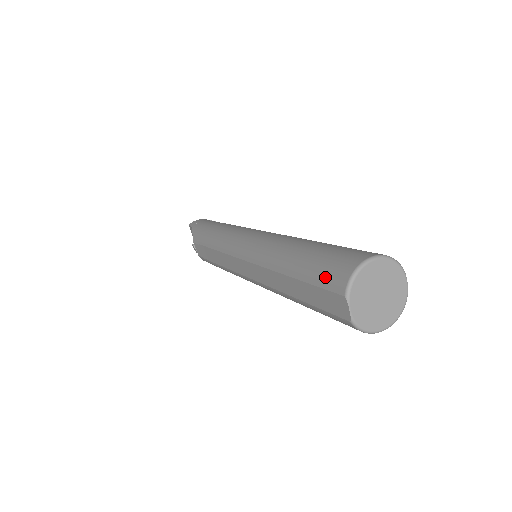
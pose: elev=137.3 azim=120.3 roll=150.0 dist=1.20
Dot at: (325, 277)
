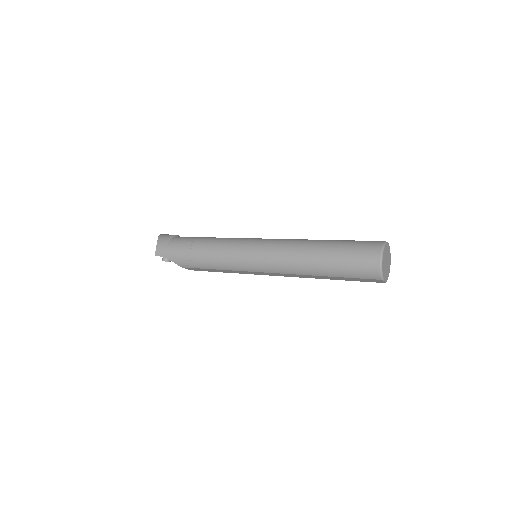
Dot at: (361, 275)
